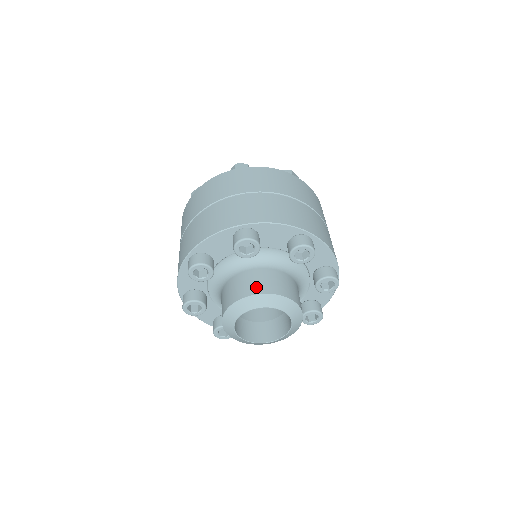
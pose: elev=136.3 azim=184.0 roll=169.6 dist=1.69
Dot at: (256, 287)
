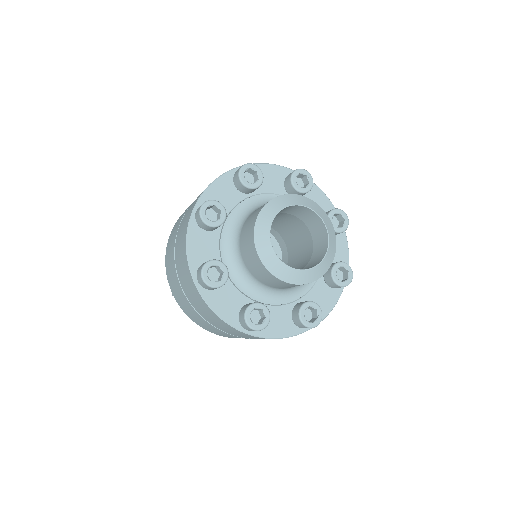
Dot at: (253, 220)
